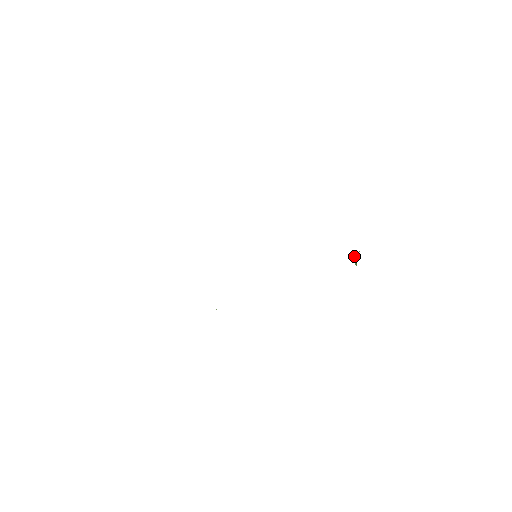
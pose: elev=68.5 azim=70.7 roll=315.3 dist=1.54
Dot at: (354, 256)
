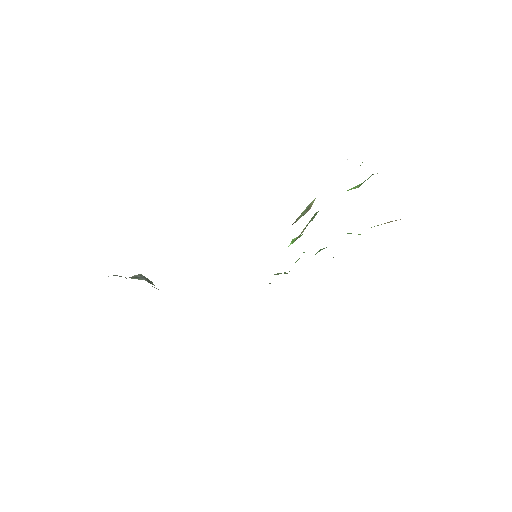
Dot at: occluded
